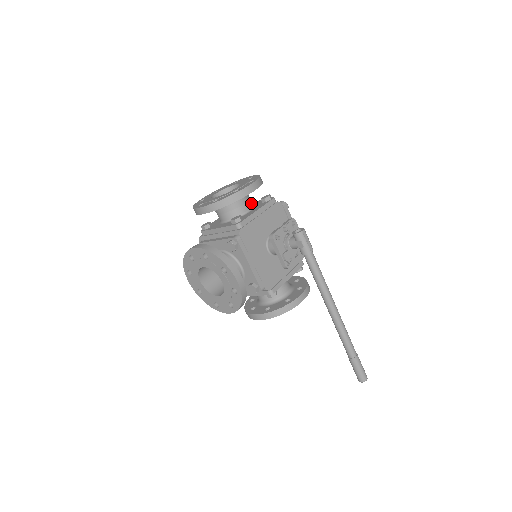
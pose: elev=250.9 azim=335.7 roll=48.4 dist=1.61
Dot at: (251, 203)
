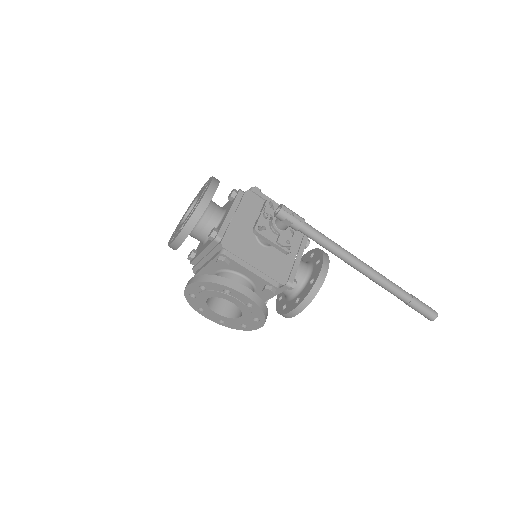
Dot at: (220, 208)
